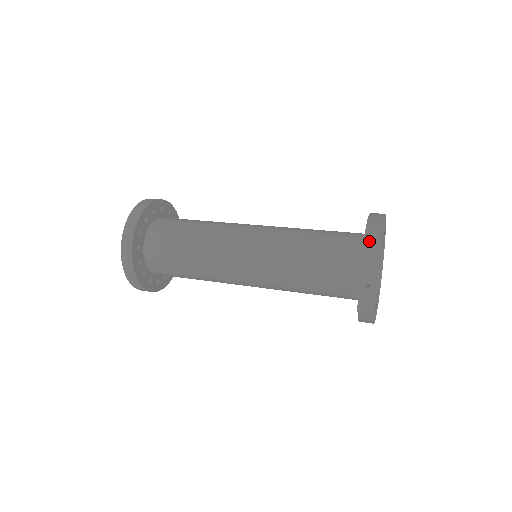
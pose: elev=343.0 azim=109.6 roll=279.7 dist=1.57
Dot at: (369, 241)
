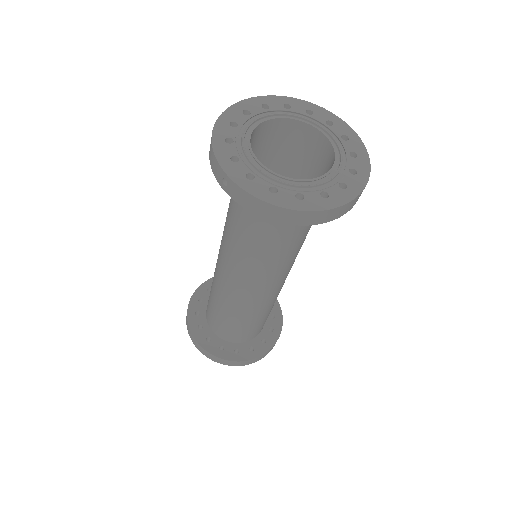
Dot at: occluded
